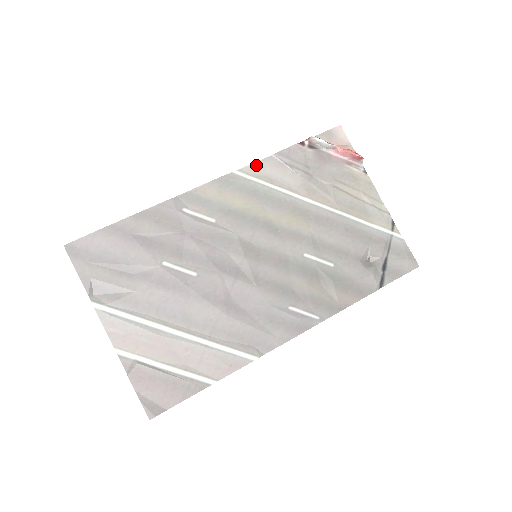
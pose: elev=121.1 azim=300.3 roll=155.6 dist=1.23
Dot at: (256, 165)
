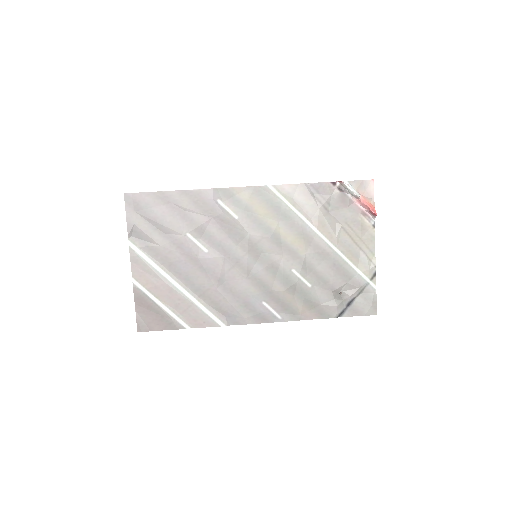
Dot at: (289, 187)
